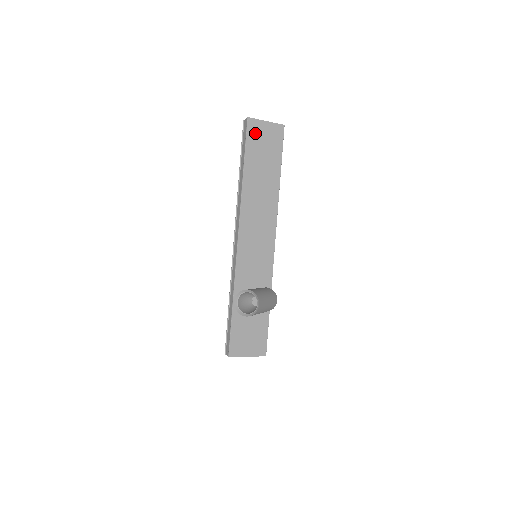
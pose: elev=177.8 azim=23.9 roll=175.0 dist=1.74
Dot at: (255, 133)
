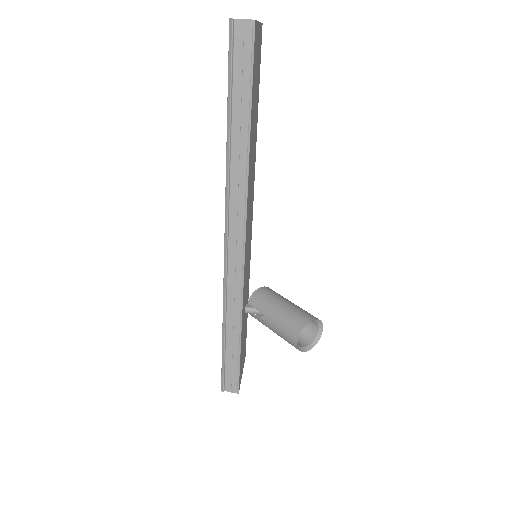
Dot at: (255, 51)
